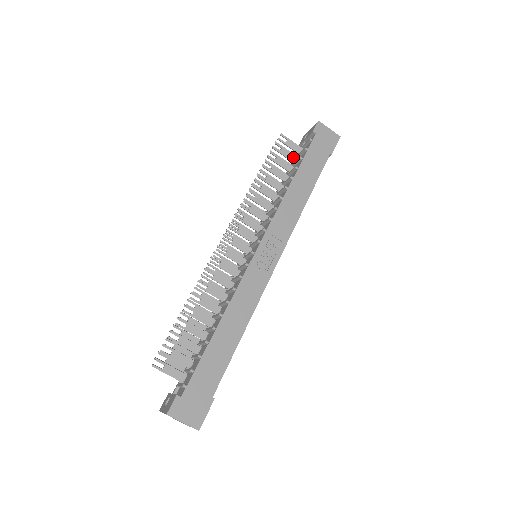
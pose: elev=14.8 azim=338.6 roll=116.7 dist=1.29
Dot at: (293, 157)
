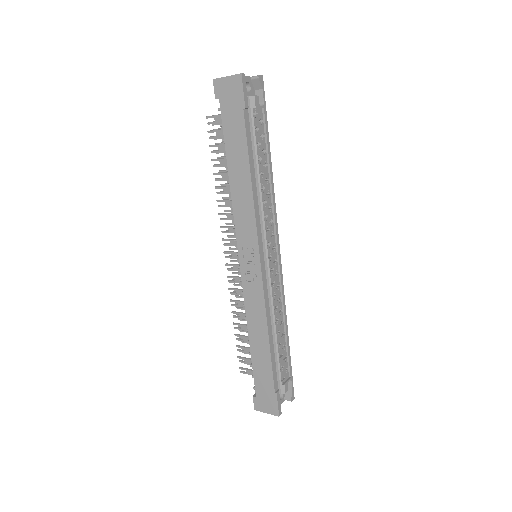
Dot at: occluded
